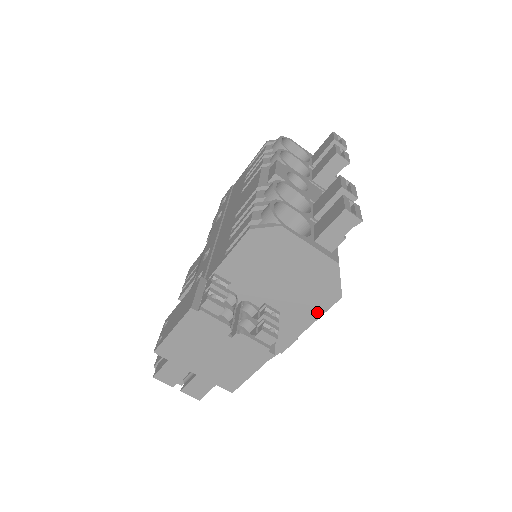
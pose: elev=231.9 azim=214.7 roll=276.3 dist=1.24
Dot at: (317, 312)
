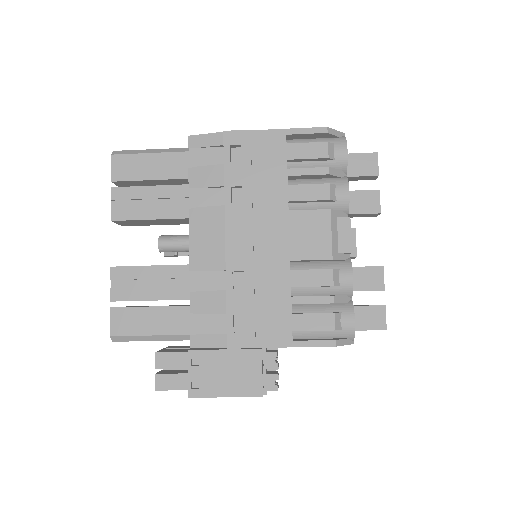
Dot at: occluded
